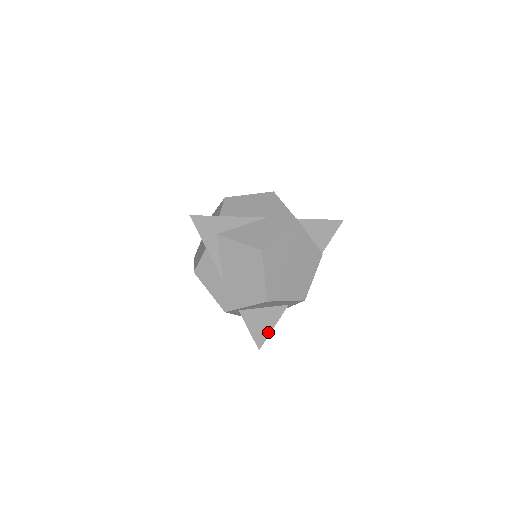
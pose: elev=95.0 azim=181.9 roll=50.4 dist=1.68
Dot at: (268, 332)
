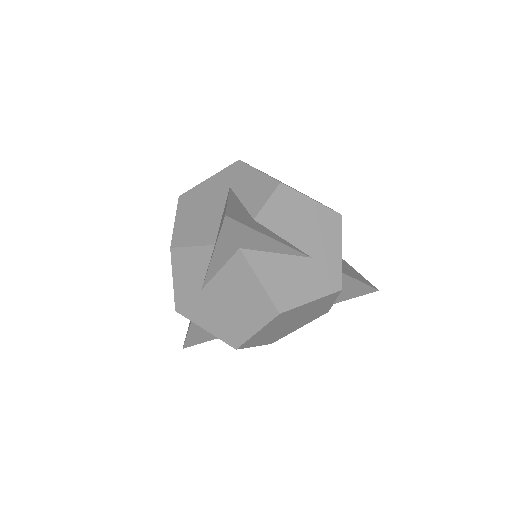
Dot at: (206, 340)
